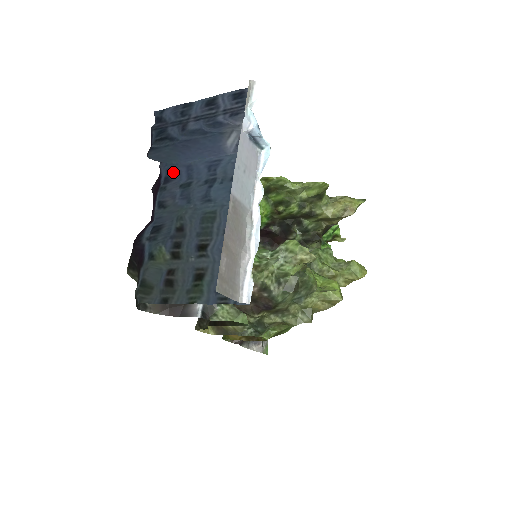
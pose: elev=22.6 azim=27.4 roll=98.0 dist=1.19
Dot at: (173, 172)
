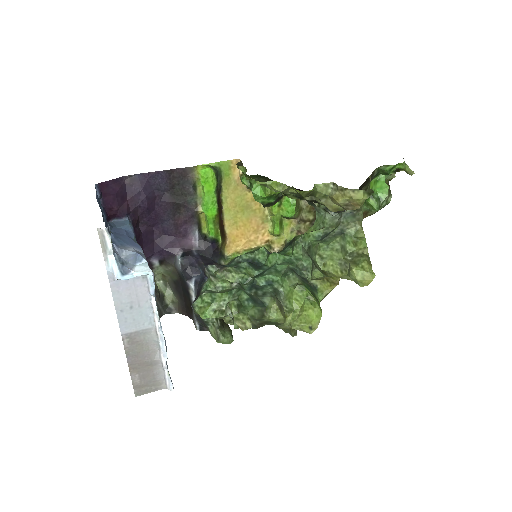
Dot at: occluded
